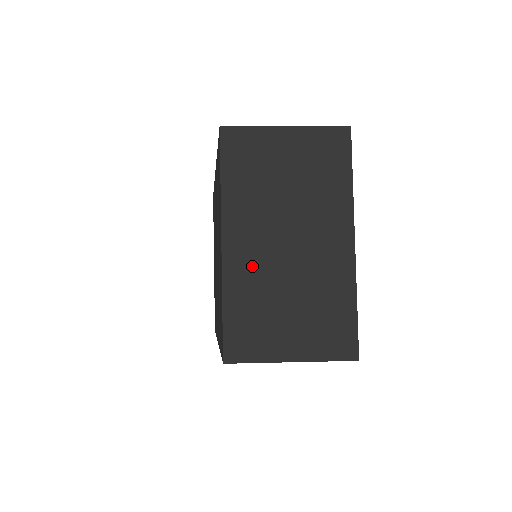
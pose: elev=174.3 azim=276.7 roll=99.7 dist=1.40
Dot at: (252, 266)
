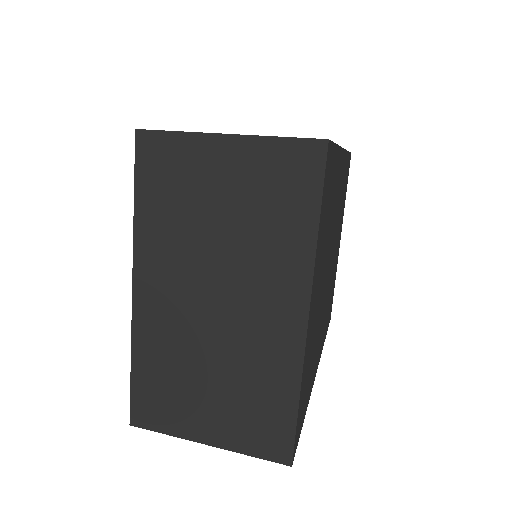
Dot at: (167, 324)
